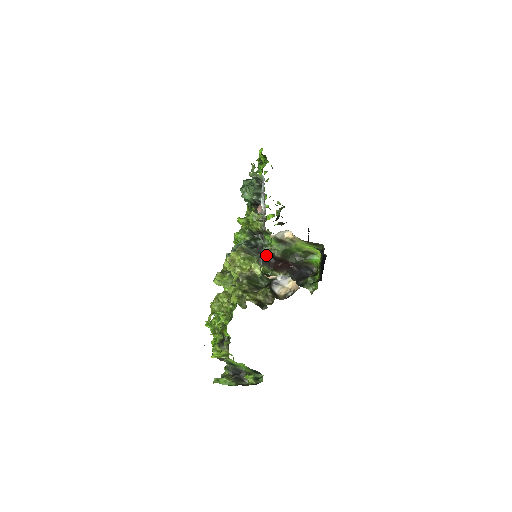
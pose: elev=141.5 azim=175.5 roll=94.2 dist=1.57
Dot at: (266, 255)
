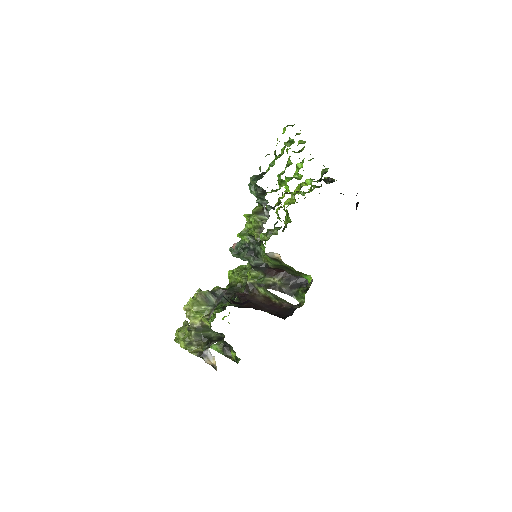
Dot at: occluded
